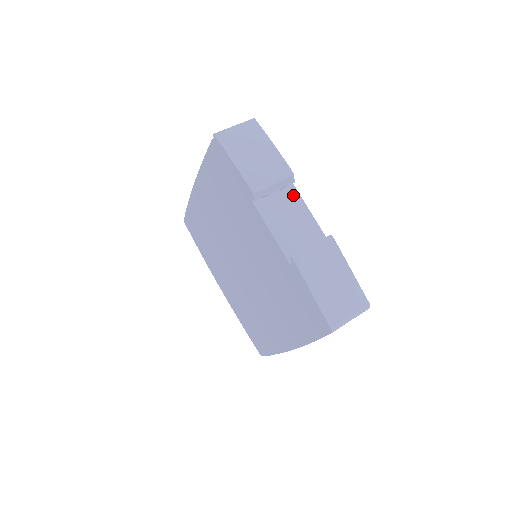
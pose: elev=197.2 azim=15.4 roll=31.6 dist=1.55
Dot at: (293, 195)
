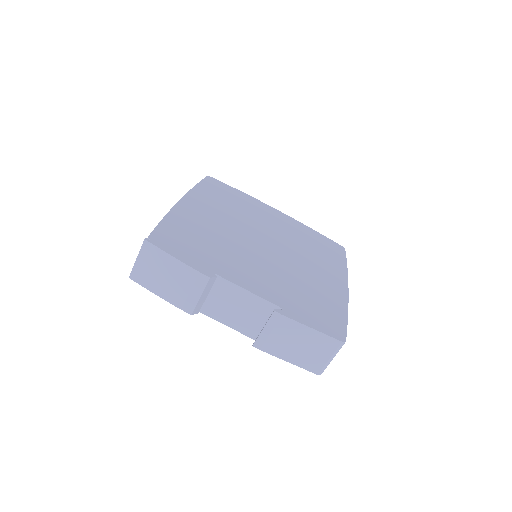
Dot at: (224, 285)
